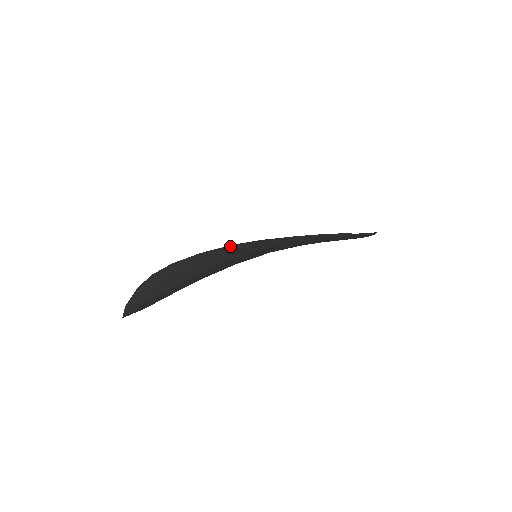
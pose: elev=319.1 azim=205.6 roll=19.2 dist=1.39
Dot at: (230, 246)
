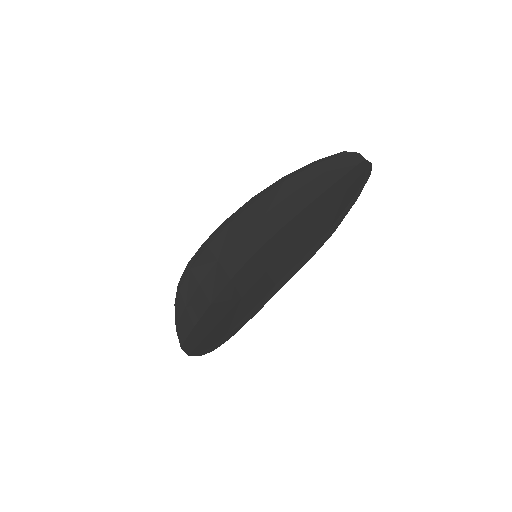
Dot at: (227, 226)
